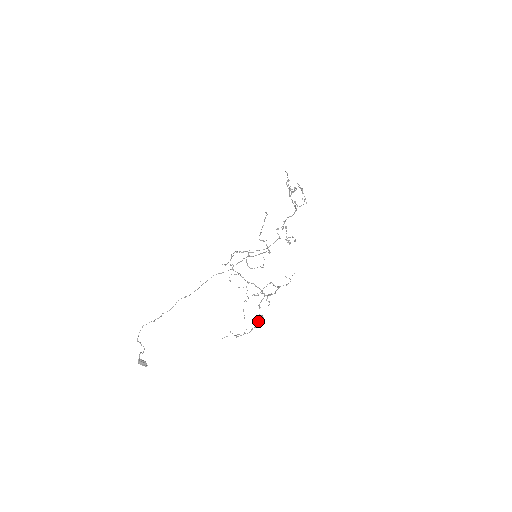
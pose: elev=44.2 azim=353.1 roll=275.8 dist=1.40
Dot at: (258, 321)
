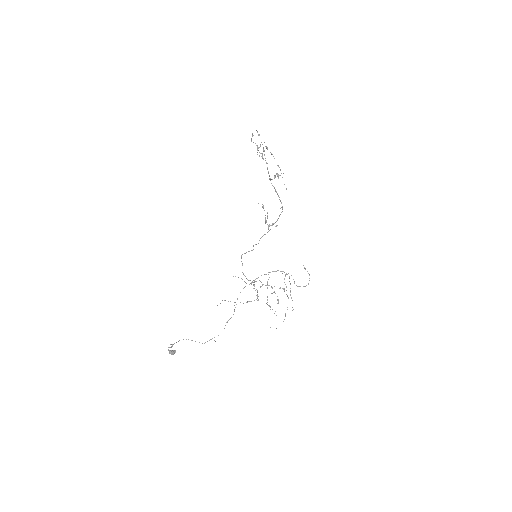
Dot at: occluded
